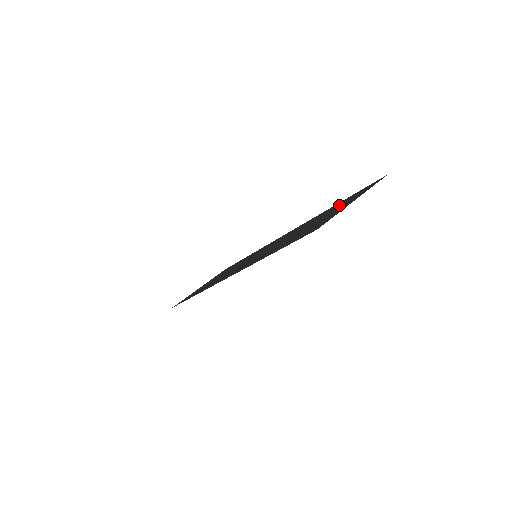
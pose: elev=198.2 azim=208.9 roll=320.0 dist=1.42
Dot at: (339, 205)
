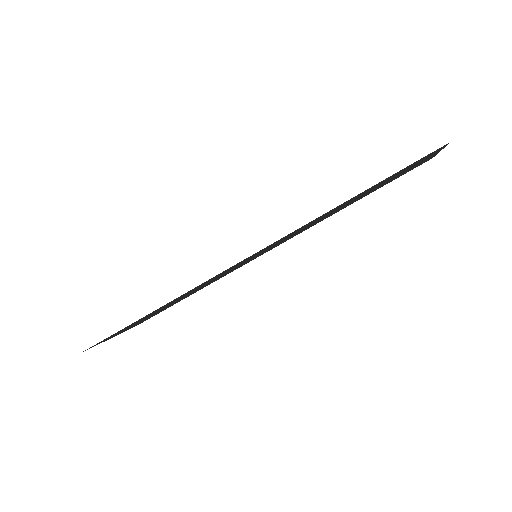
Dot at: (387, 182)
